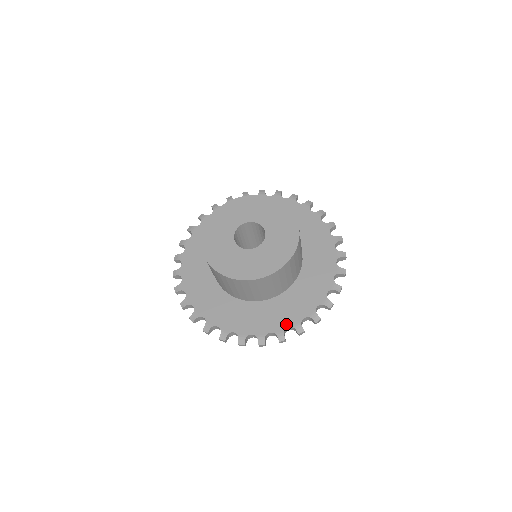
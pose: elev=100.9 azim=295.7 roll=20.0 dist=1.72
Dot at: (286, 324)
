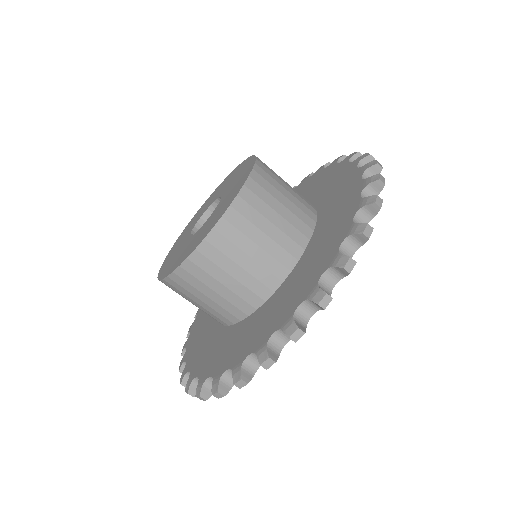
Dot at: (335, 246)
